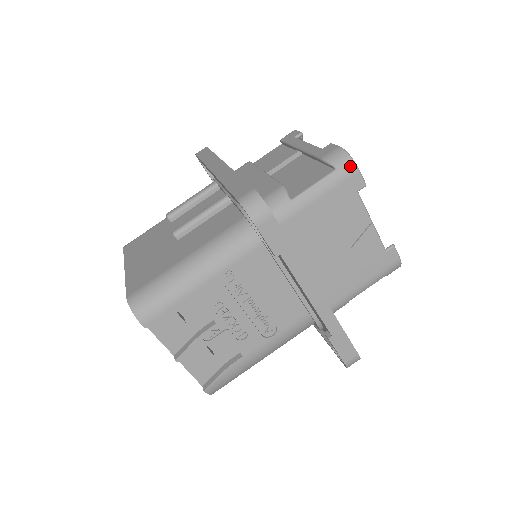
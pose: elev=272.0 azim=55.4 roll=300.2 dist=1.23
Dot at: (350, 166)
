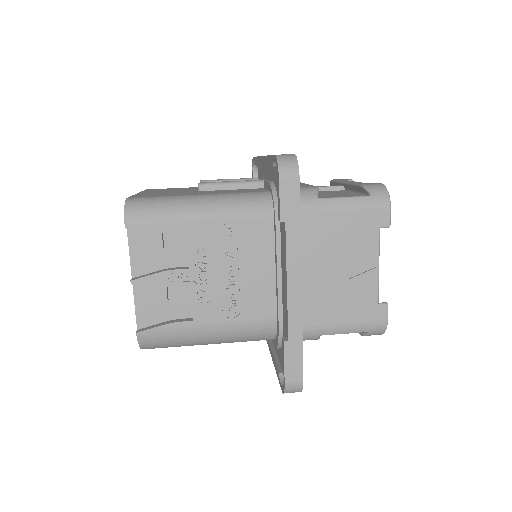
Dot at: (384, 200)
